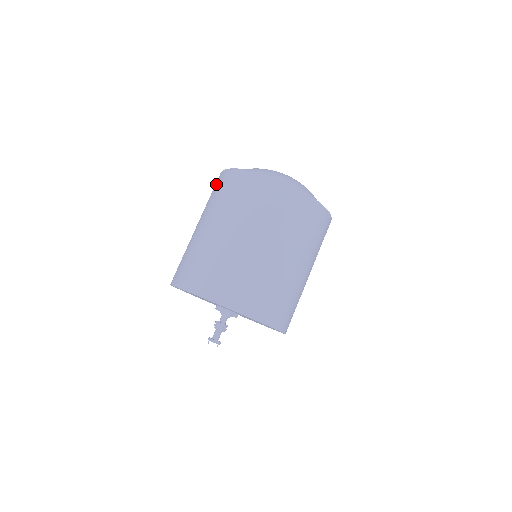
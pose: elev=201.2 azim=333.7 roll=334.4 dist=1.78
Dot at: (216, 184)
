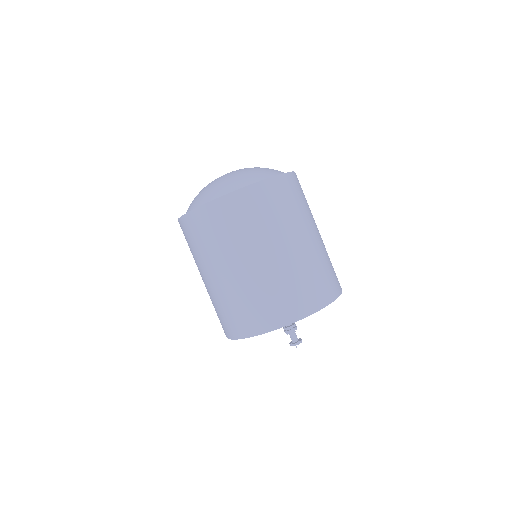
Dot at: (230, 212)
